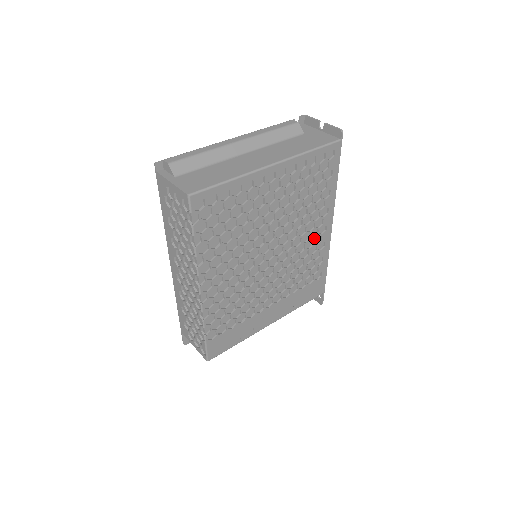
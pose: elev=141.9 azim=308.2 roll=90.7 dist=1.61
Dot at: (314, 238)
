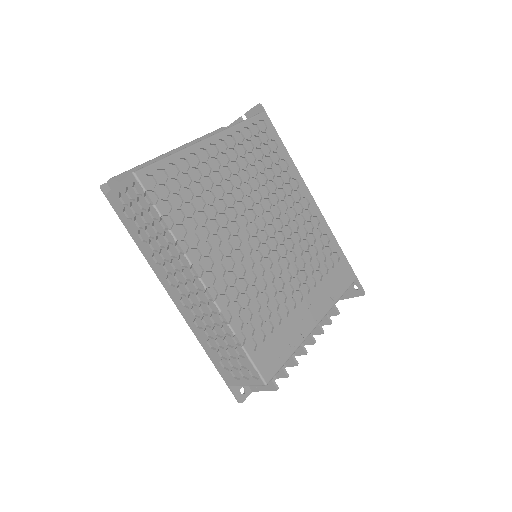
Dot at: (302, 213)
